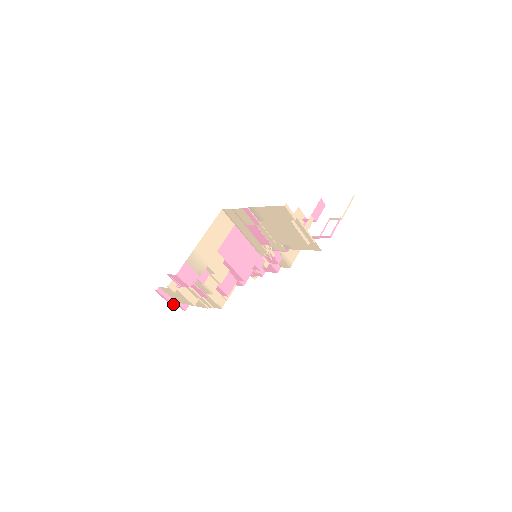
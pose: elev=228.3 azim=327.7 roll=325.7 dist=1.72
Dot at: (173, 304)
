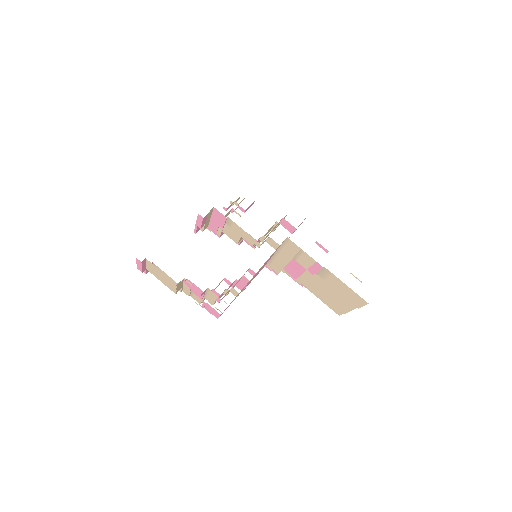
Dot at: (143, 271)
